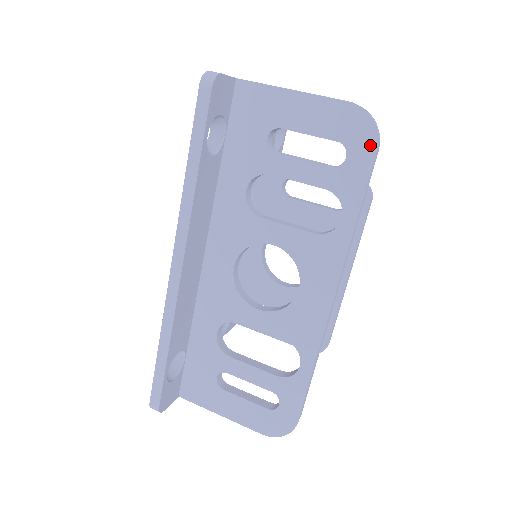
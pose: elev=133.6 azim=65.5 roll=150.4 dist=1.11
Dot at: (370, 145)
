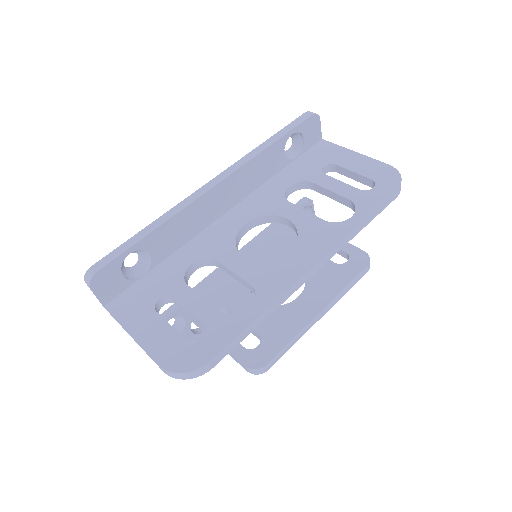
Dot at: (393, 186)
